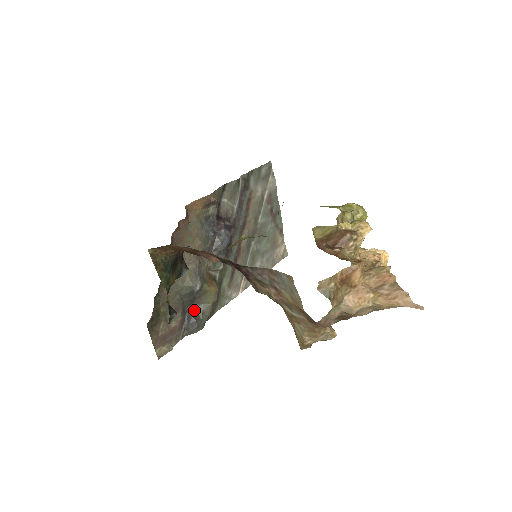
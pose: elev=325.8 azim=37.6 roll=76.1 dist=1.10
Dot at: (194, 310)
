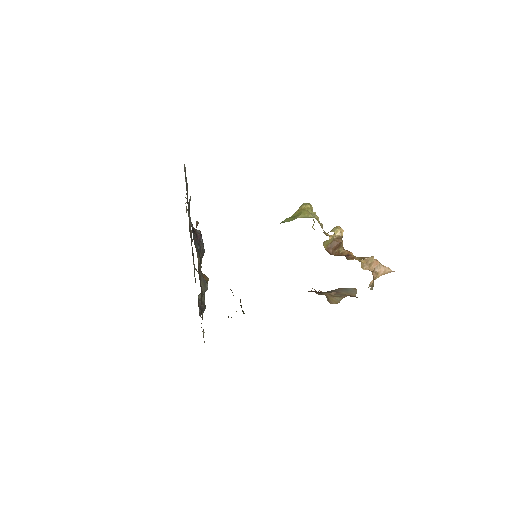
Dot at: (200, 300)
